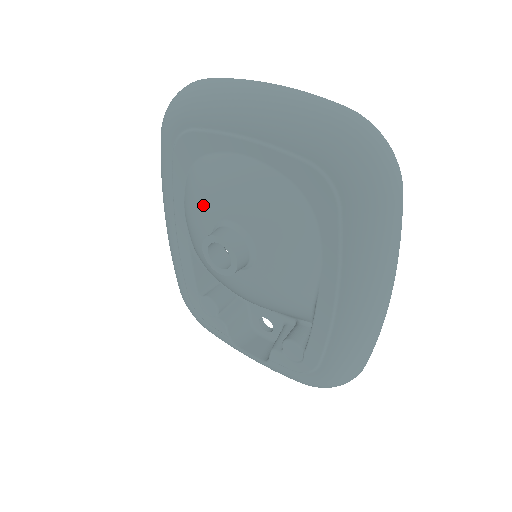
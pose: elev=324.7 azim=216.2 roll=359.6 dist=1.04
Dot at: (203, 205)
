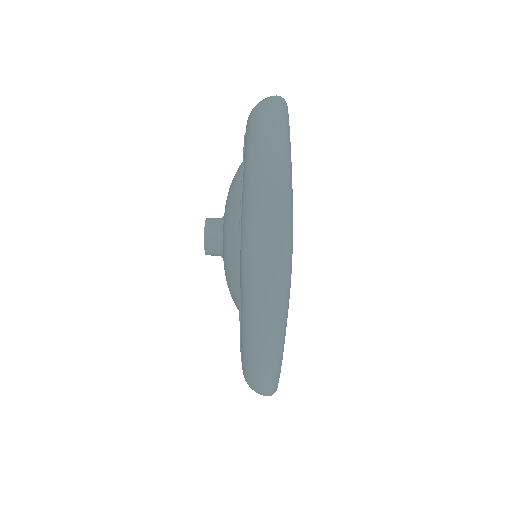
Dot at: occluded
